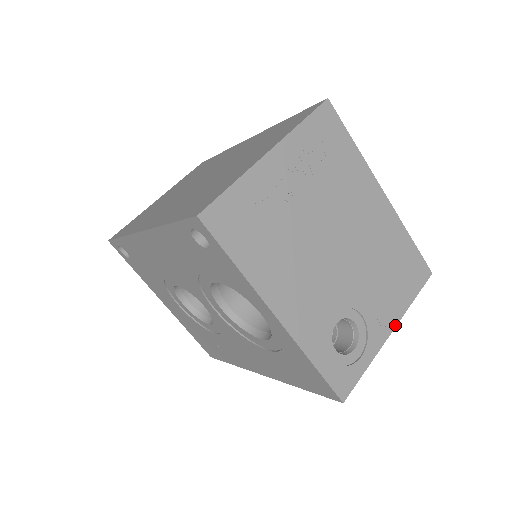
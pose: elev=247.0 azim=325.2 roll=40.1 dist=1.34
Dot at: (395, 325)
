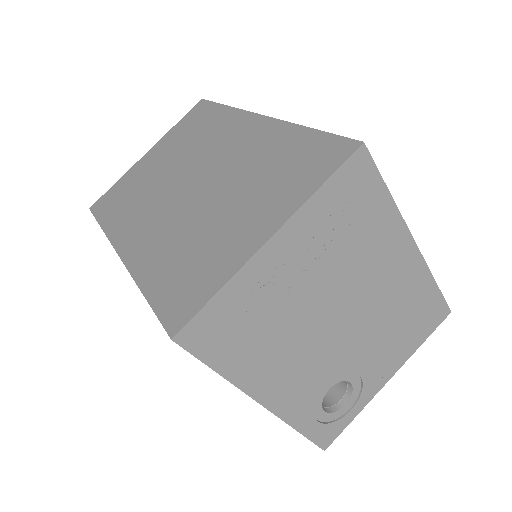
Dot at: (395, 372)
